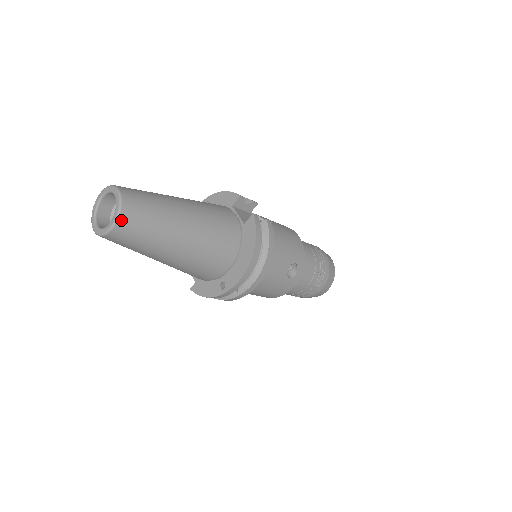
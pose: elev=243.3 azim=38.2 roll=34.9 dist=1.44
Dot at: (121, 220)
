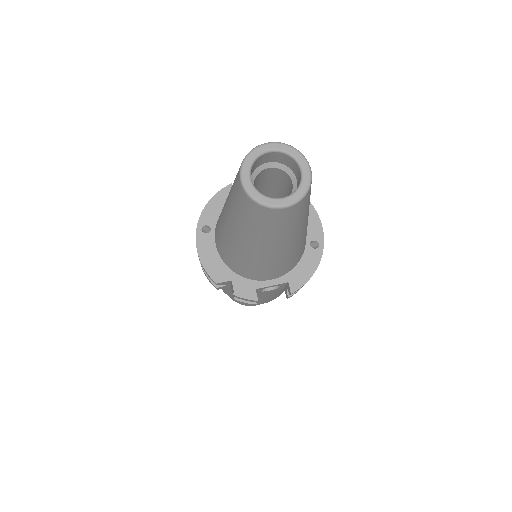
Dot at: (304, 159)
